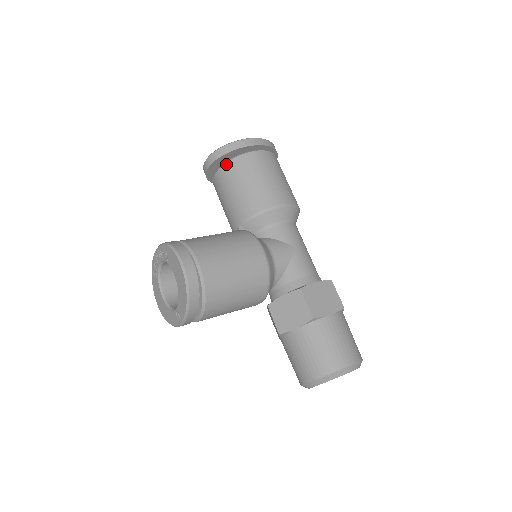
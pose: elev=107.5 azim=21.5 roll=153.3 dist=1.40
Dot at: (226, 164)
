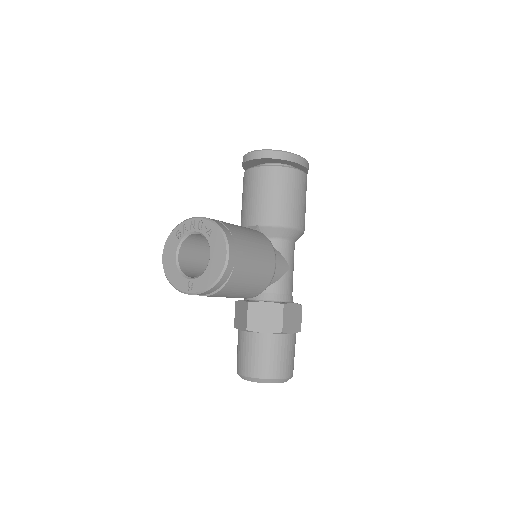
Dot at: (273, 167)
